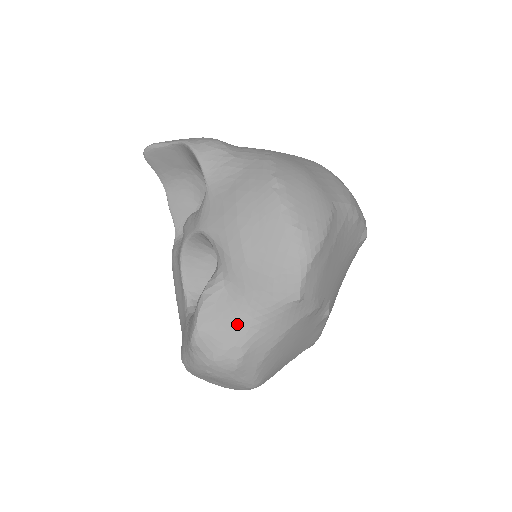
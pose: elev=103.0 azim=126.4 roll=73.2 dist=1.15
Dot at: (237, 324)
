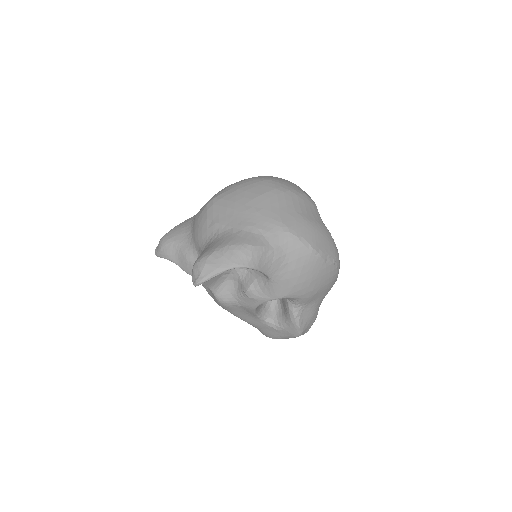
Dot at: (314, 313)
